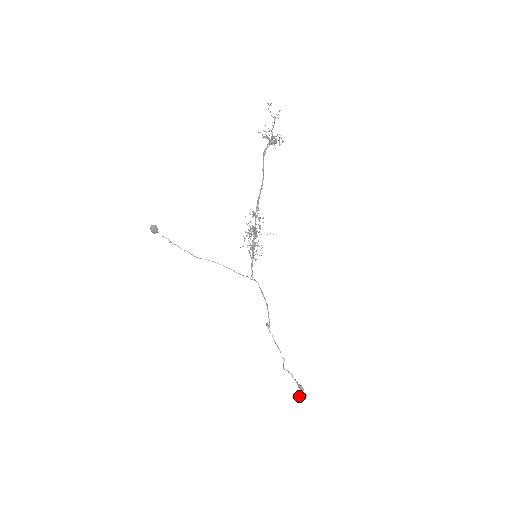
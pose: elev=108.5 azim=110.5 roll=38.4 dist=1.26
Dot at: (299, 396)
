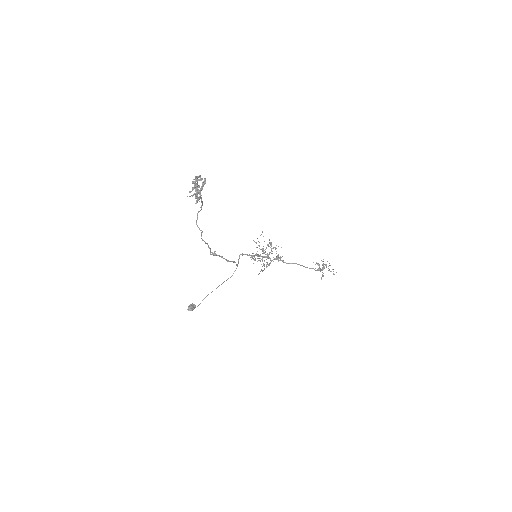
Dot at: (196, 177)
